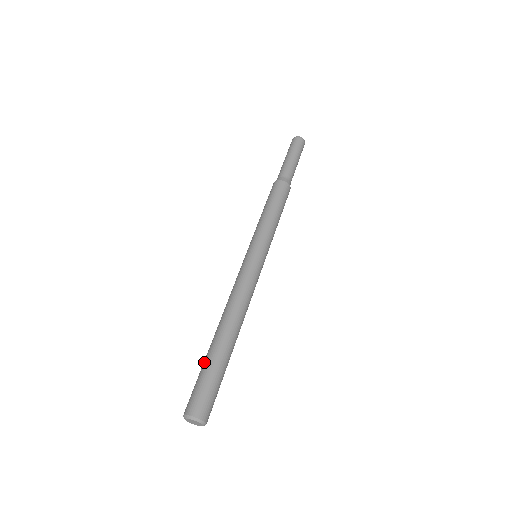
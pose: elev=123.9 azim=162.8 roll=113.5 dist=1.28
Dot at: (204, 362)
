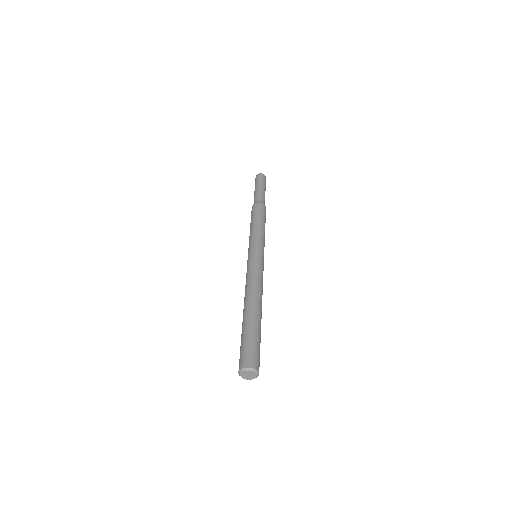
Dot at: (248, 329)
